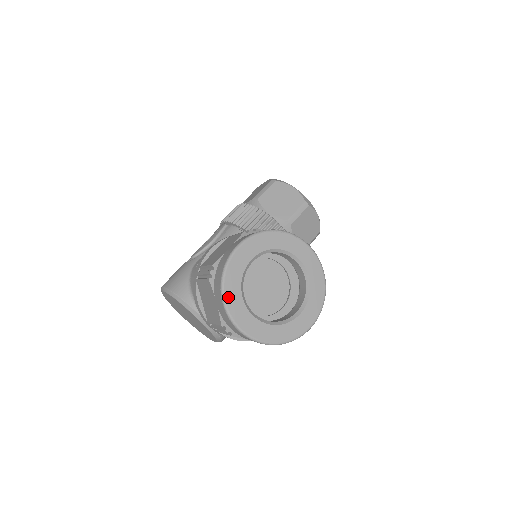
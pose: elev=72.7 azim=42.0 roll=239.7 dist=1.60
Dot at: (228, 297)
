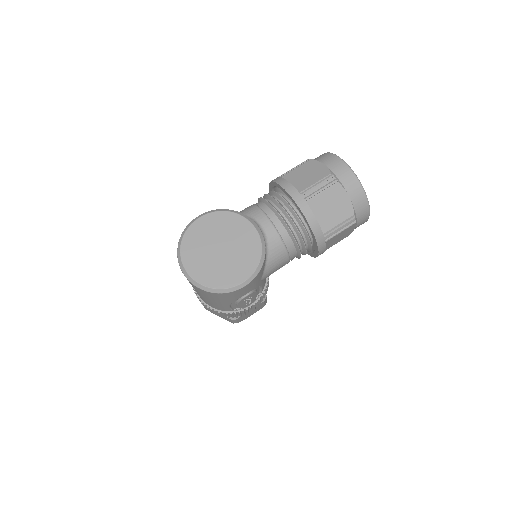
Dot at: occluded
